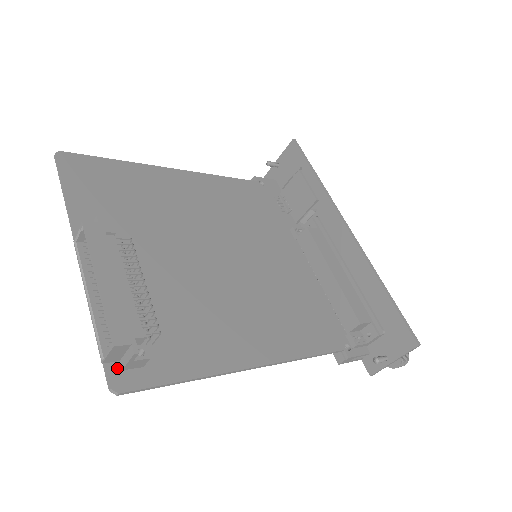
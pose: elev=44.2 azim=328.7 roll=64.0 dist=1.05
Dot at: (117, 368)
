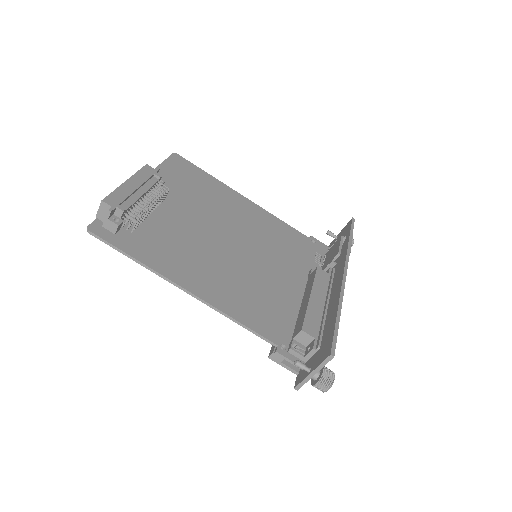
Dot at: (101, 224)
